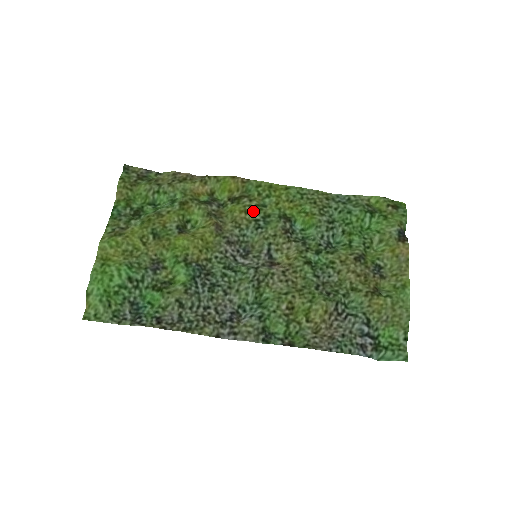
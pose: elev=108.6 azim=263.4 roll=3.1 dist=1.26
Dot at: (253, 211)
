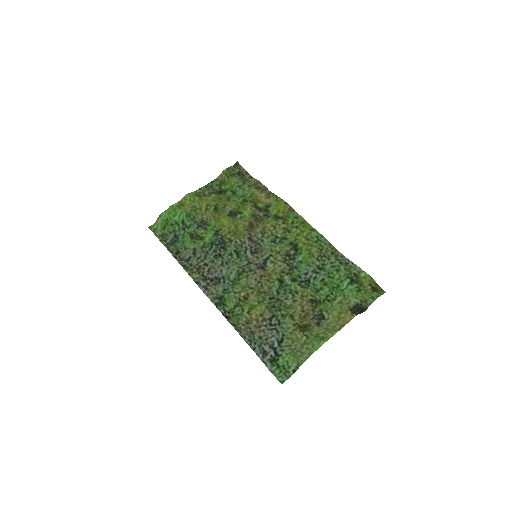
Dot at: (280, 230)
